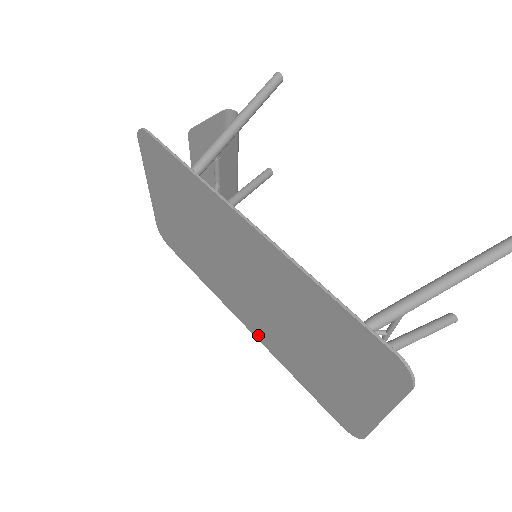
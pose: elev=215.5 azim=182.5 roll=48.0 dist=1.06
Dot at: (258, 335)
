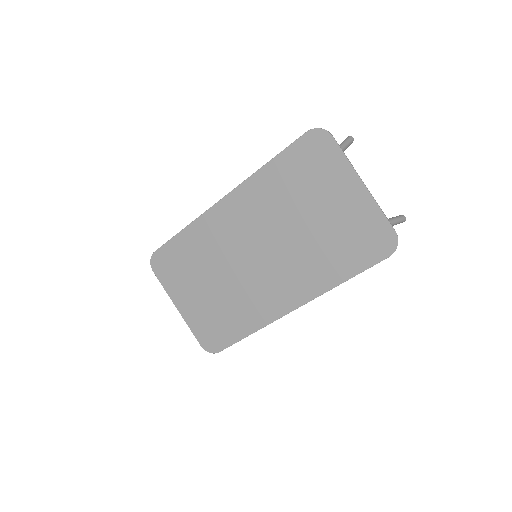
Dot at: (302, 296)
